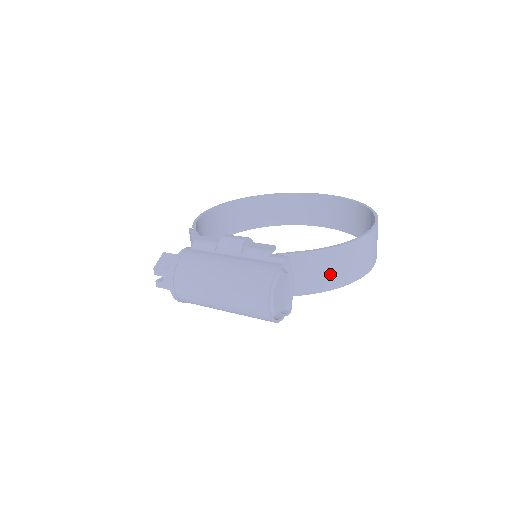
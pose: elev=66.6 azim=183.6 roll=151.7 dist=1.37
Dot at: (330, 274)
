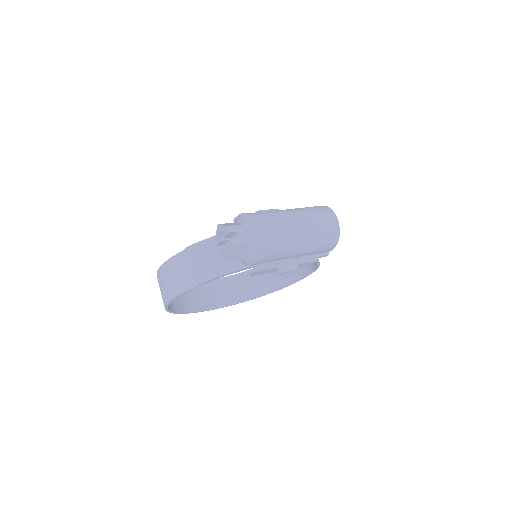
Dot at: occluded
